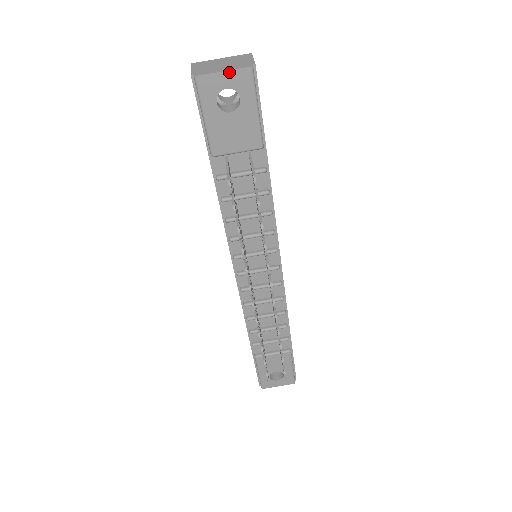
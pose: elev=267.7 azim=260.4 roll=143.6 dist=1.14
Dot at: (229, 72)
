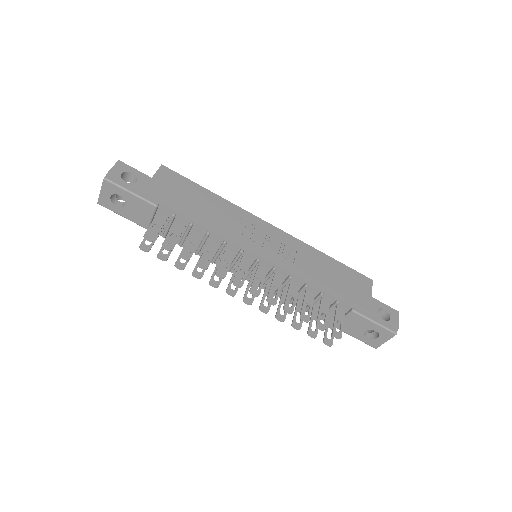
Dot at: (102, 190)
